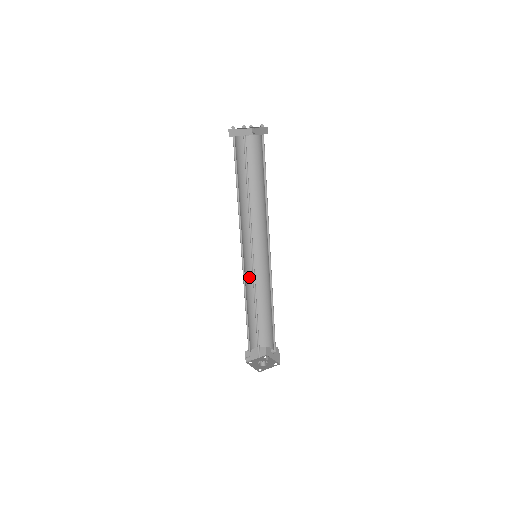
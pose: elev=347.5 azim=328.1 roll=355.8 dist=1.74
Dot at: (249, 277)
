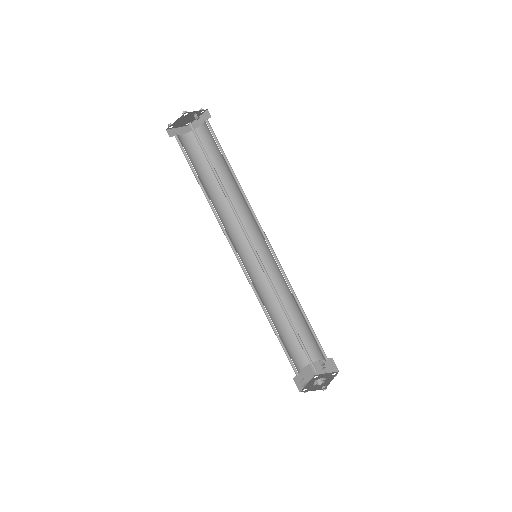
Dot at: (257, 287)
